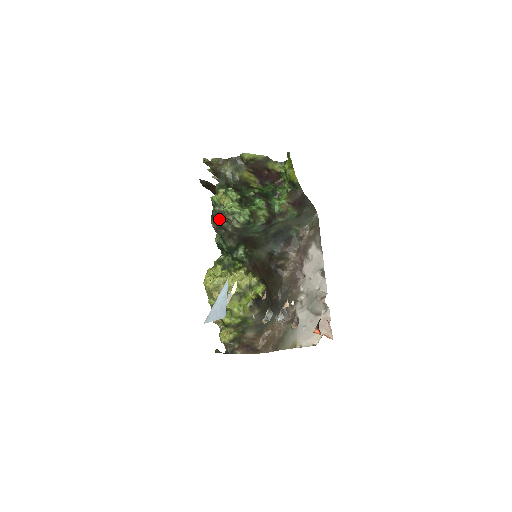
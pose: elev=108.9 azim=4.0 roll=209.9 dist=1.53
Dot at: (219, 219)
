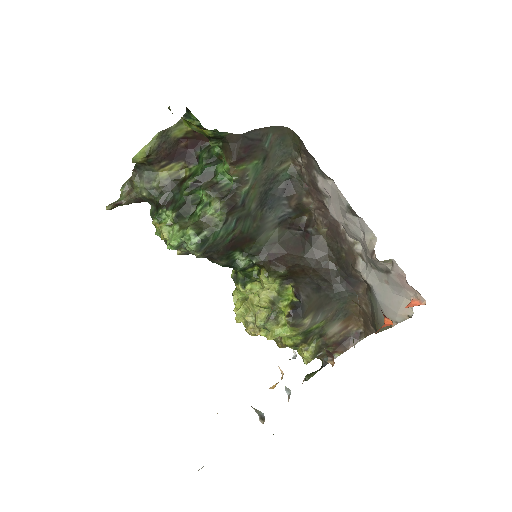
Dot at: occluded
